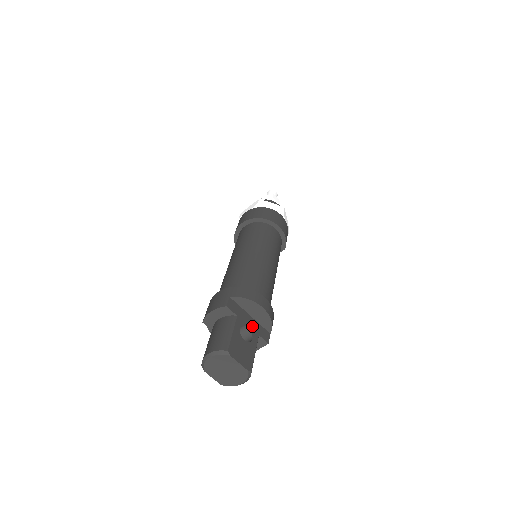
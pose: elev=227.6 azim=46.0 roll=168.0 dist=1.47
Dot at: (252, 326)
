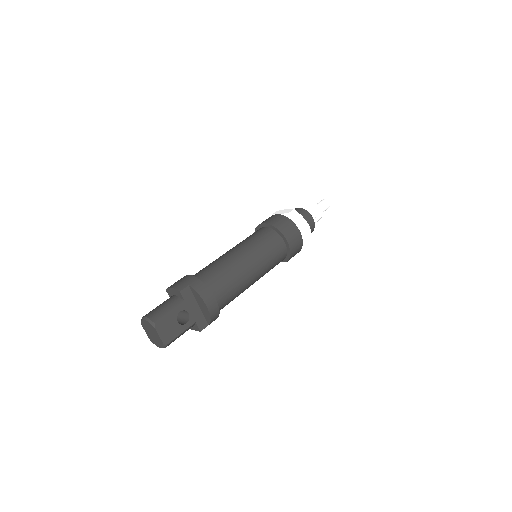
Dot at: (194, 314)
